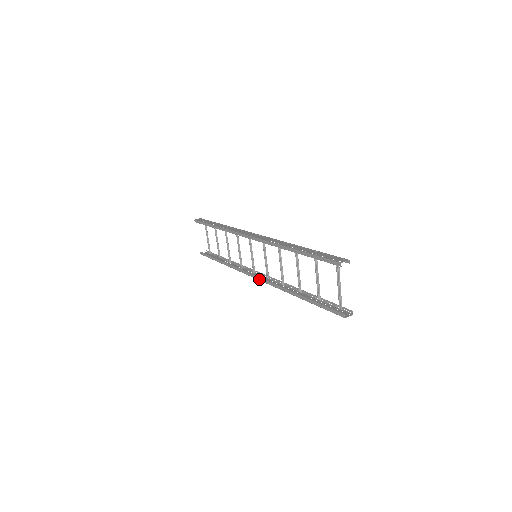
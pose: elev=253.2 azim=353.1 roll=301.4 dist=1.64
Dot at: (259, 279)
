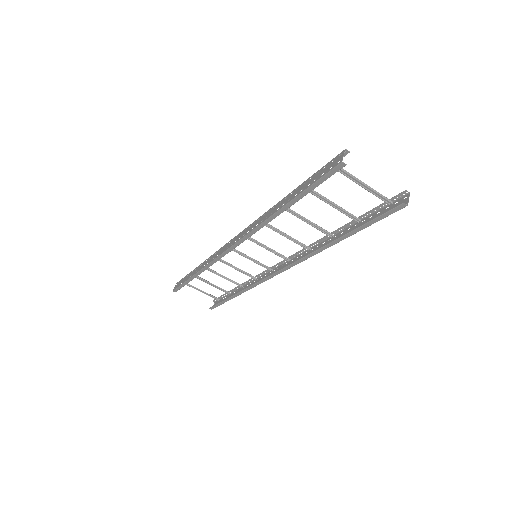
Dot at: (283, 270)
